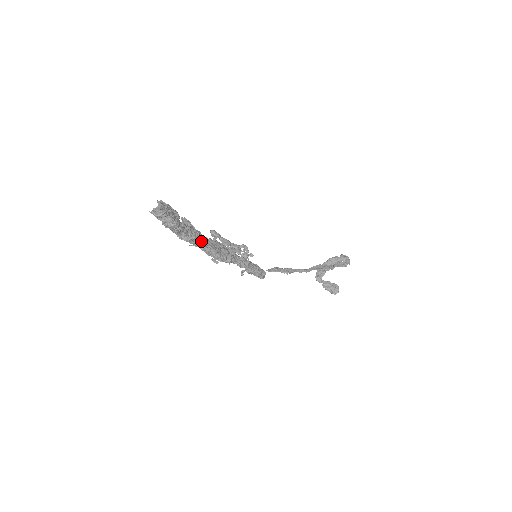
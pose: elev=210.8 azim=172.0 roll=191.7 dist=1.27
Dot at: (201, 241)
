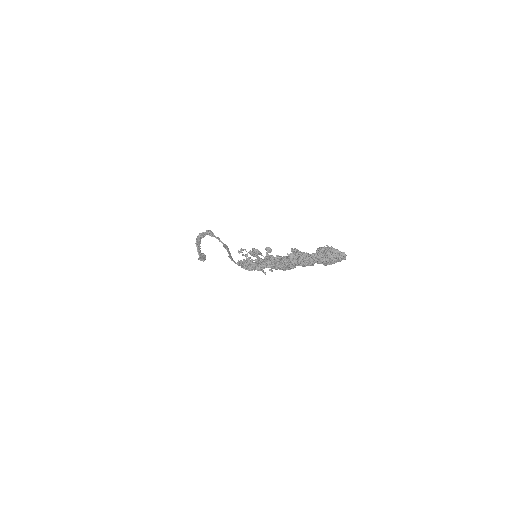
Dot at: occluded
